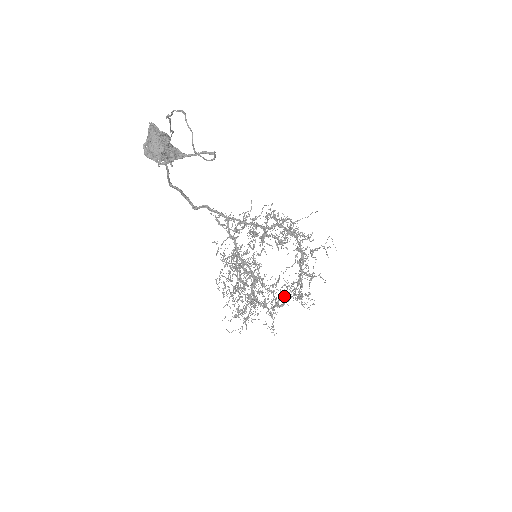
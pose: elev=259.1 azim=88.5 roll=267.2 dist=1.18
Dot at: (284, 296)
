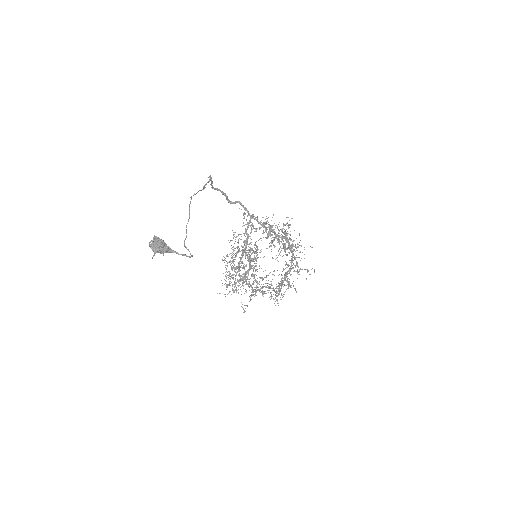
Dot at: (267, 287)
